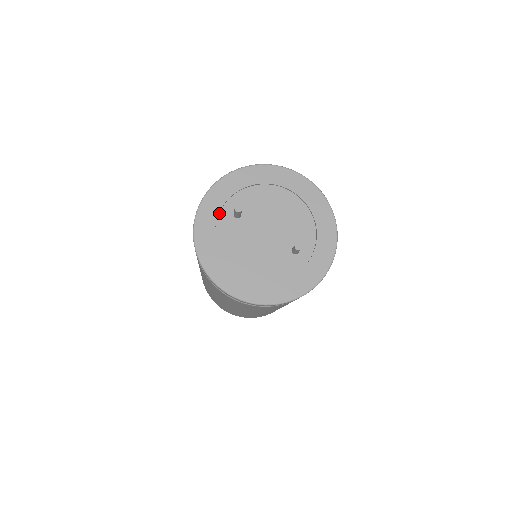
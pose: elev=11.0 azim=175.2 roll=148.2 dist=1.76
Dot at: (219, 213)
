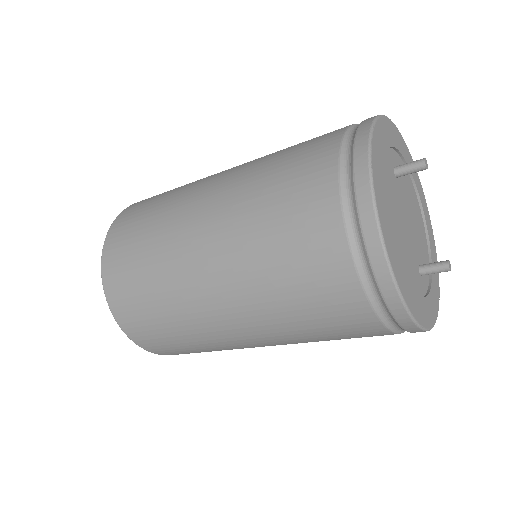
Dot at: occluded
